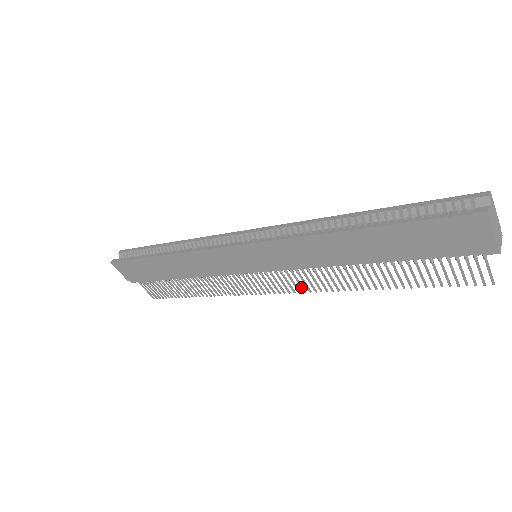
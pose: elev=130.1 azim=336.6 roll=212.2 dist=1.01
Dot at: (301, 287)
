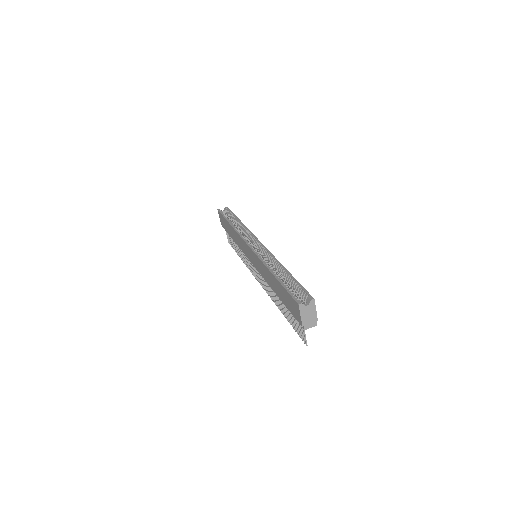
Dot at: (264, 287)
